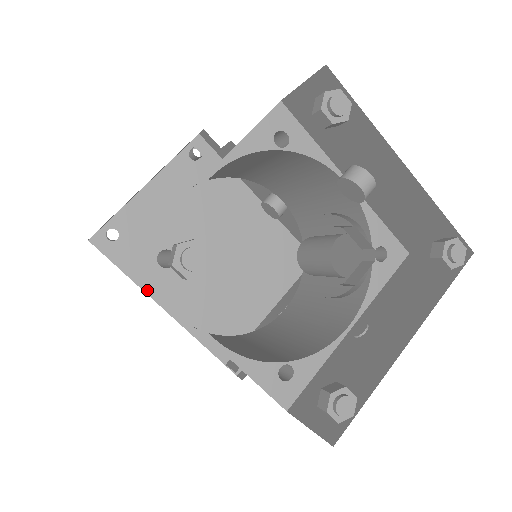
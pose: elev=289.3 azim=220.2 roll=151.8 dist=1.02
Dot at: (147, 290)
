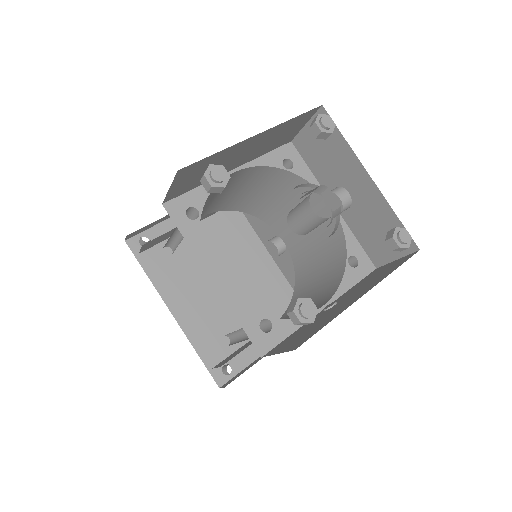
Dot at: (160, 291)
